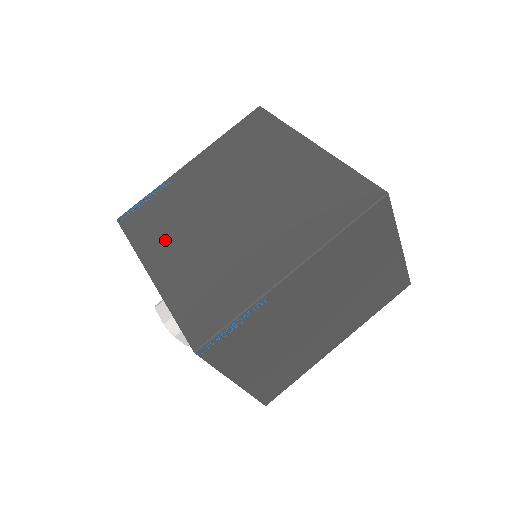
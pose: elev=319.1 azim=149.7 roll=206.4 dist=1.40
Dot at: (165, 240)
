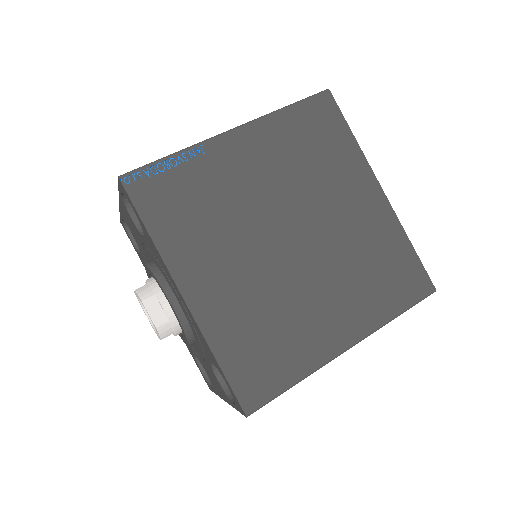
Dot at: (204, 250)
